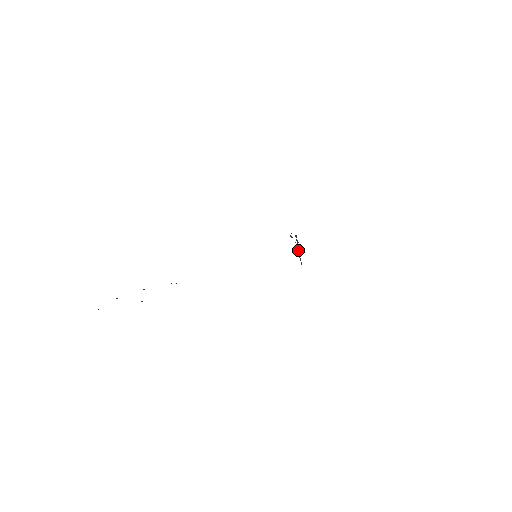
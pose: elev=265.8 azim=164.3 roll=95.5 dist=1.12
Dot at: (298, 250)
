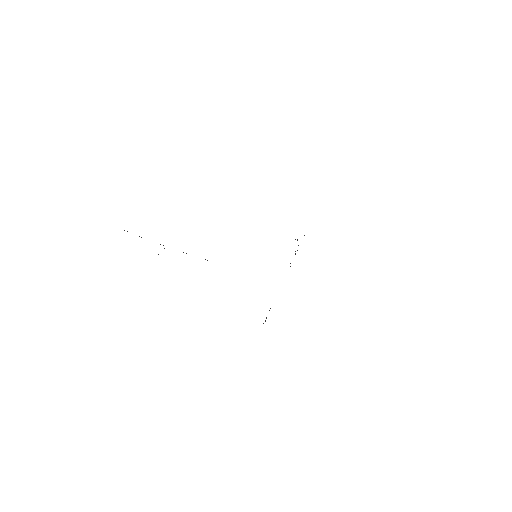
Dot at: (270, 308)
